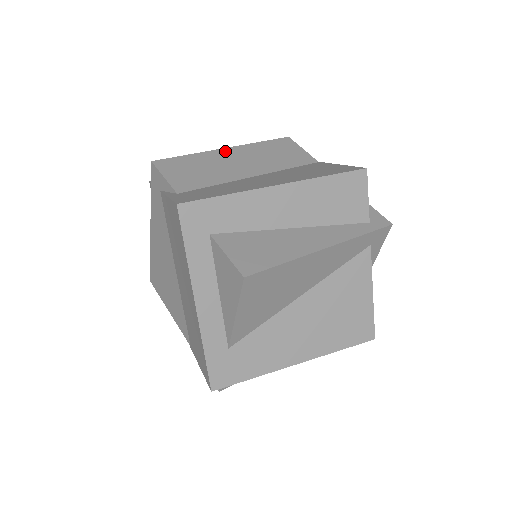
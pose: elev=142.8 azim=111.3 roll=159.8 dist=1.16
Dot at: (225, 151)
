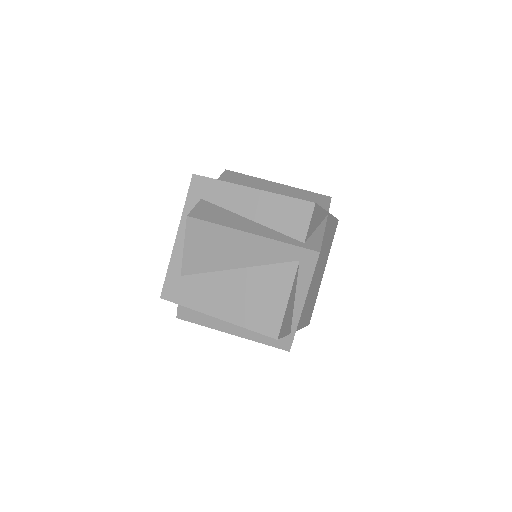
Dot at: (274, 183)
